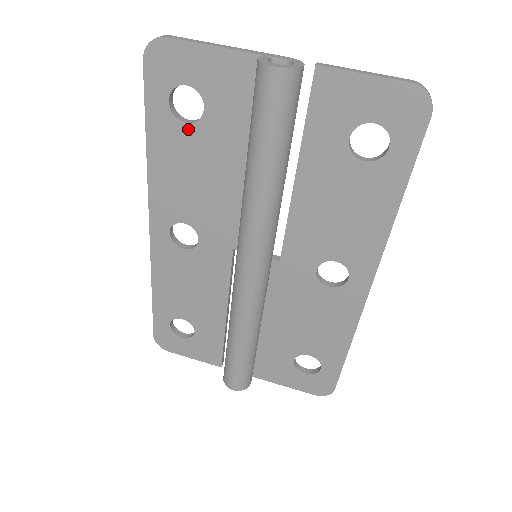
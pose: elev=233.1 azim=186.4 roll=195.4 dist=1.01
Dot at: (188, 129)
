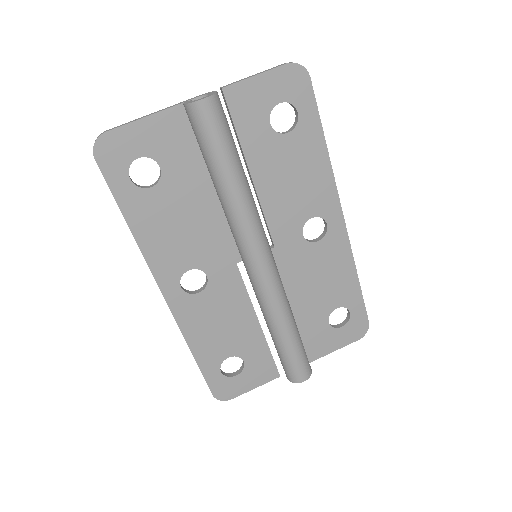
Dot at: (155, 191)
